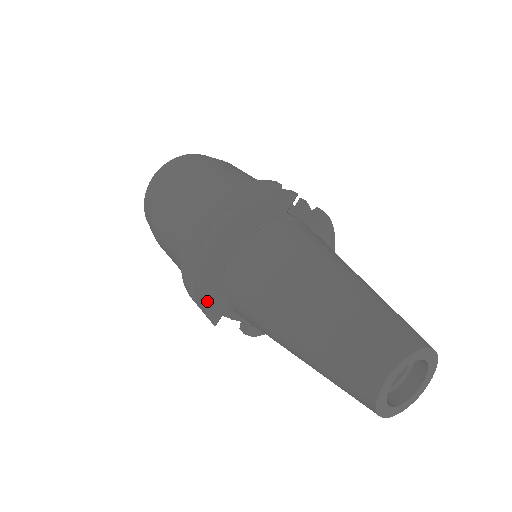
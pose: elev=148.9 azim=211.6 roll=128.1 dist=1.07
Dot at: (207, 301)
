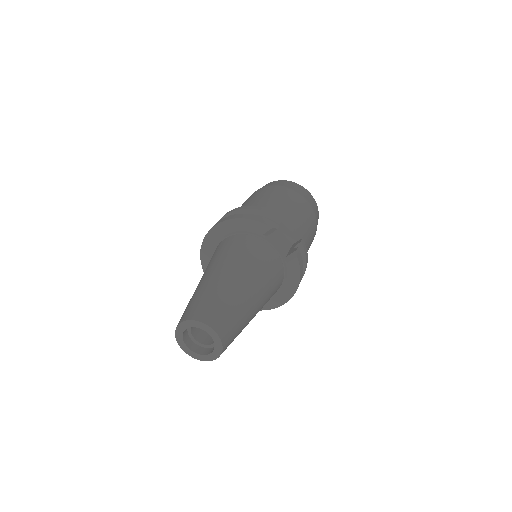
Dot at: (203, 257)
